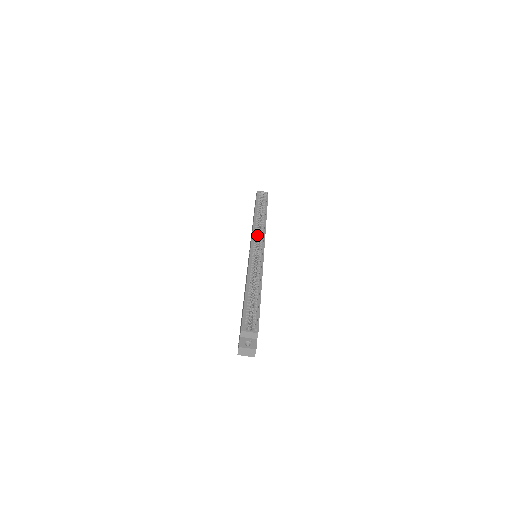
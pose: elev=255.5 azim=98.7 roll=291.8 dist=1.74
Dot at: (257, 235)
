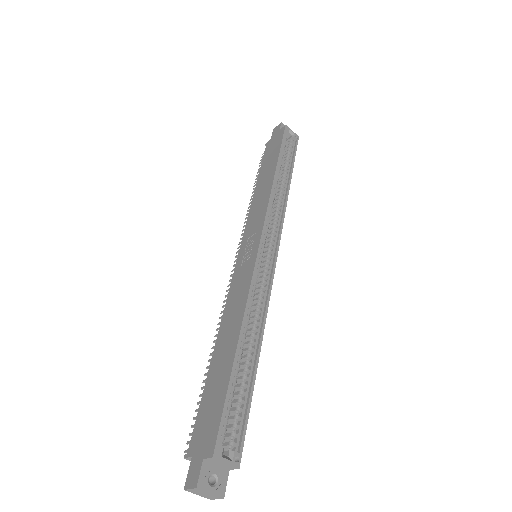
Dot at: (269, 216)
